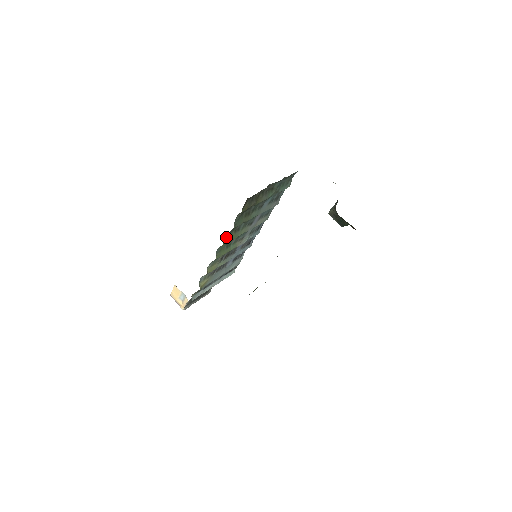
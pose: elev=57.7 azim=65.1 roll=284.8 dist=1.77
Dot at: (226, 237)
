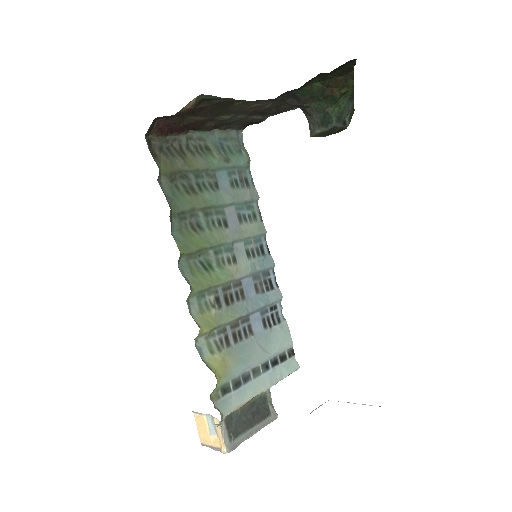
Dot at: (177, 235)
